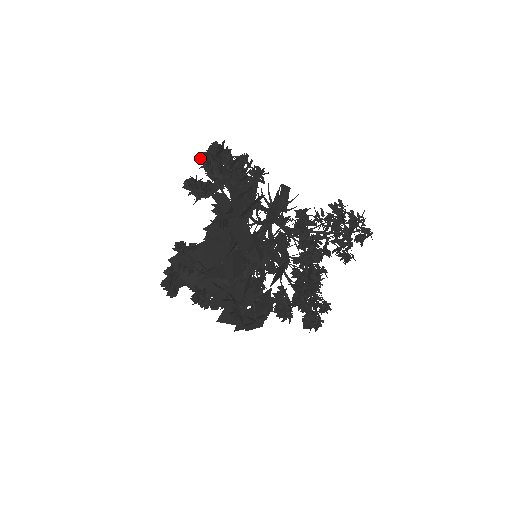
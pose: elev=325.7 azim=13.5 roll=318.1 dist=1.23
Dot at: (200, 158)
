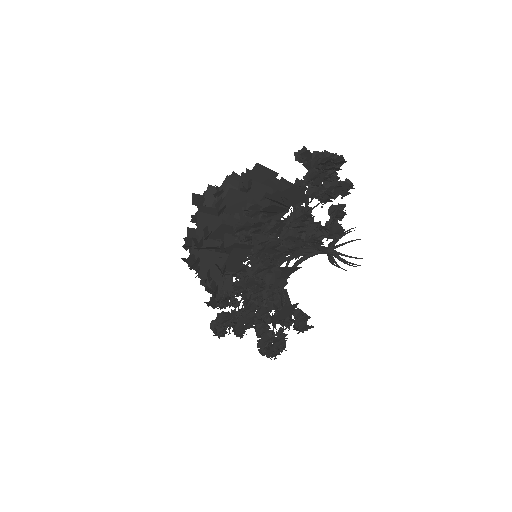
Dot at: occluded
